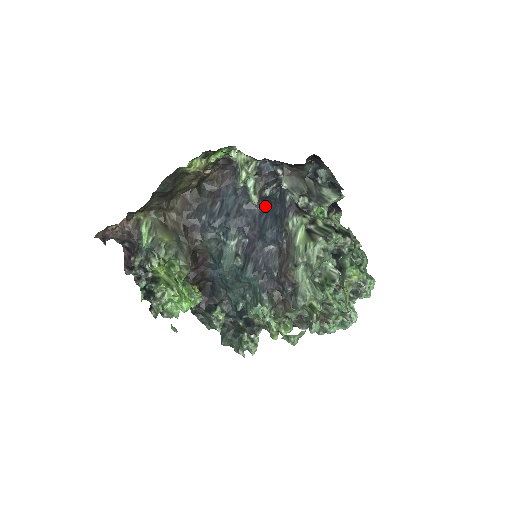
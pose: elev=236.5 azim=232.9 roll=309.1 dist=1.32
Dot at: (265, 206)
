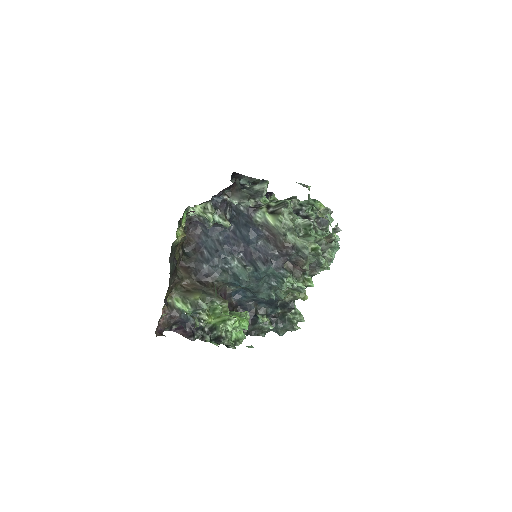
Dot at: (232, 227)
